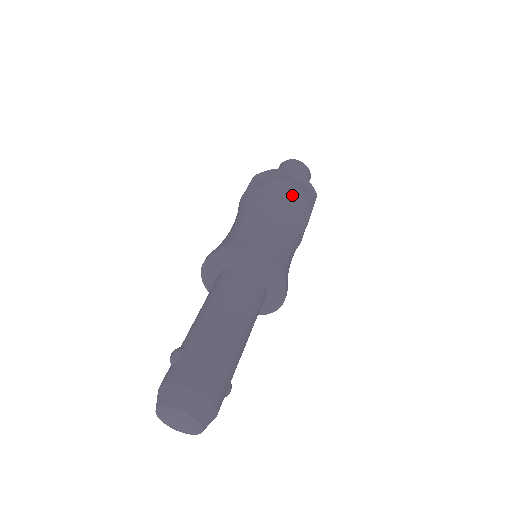
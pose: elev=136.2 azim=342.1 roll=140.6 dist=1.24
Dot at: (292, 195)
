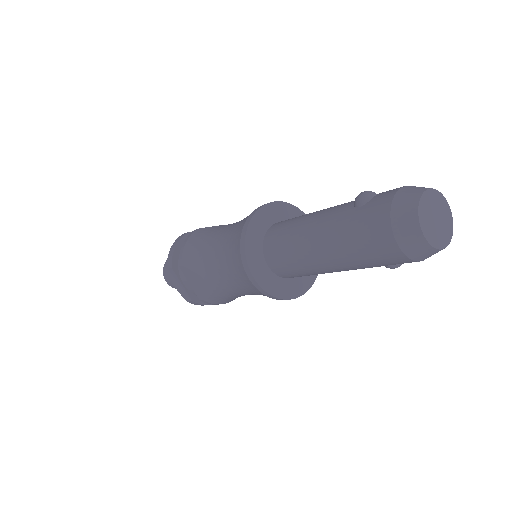
Dot at: occluded
